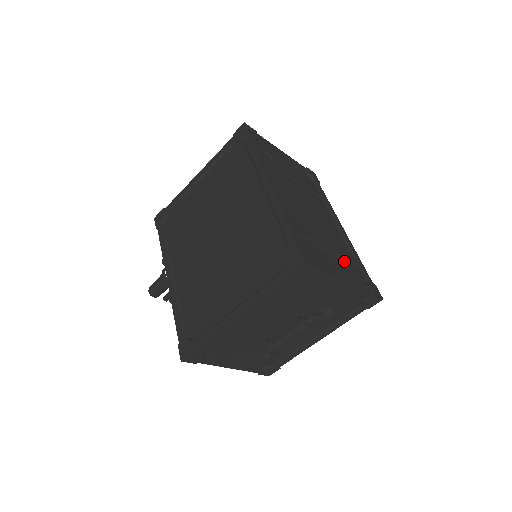
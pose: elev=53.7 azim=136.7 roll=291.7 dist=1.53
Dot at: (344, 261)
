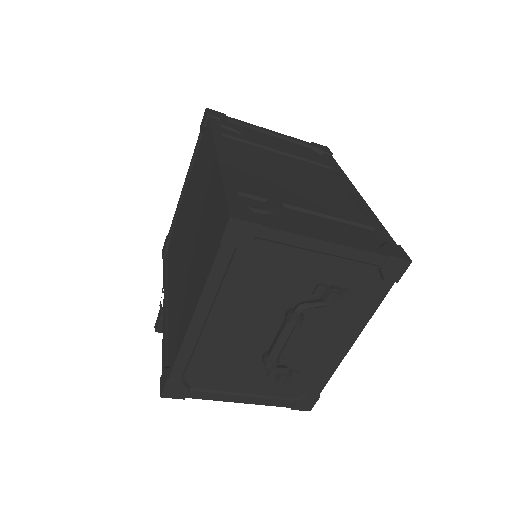
Dot at: (340, 223)
